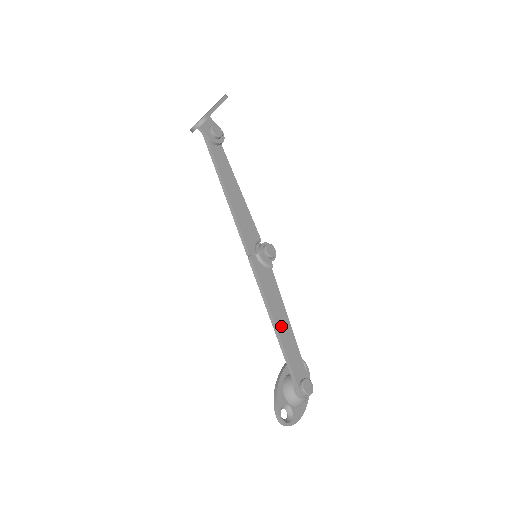
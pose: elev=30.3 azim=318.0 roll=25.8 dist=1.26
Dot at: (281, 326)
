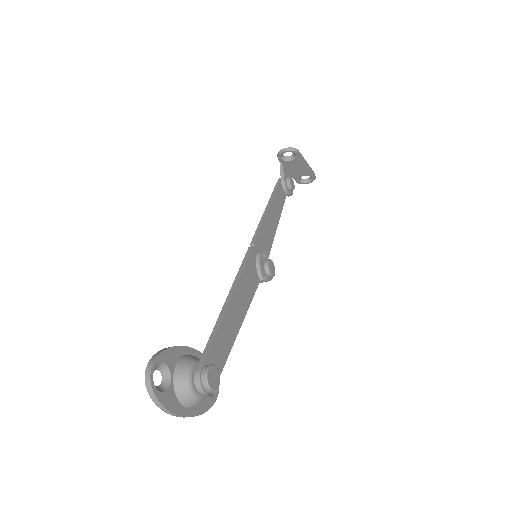
Dot at: (233, 310)
